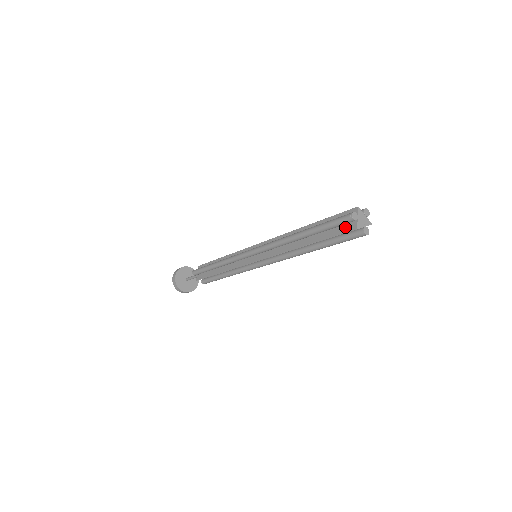
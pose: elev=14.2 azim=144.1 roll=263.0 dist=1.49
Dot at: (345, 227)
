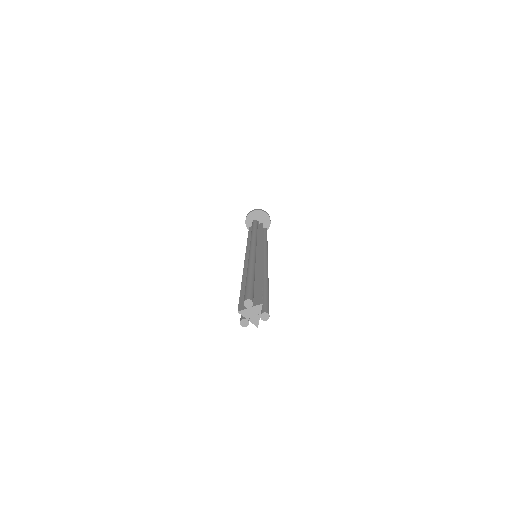
Dot at: occluded
